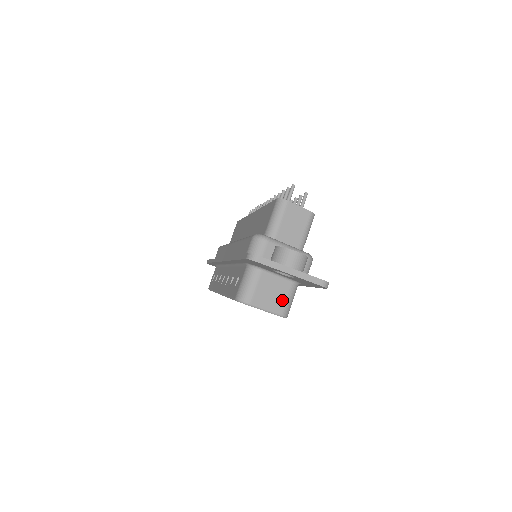
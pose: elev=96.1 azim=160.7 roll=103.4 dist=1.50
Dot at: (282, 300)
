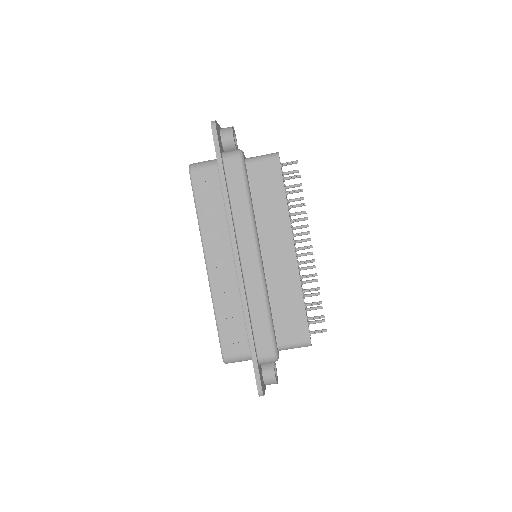
Dot at: occluded
